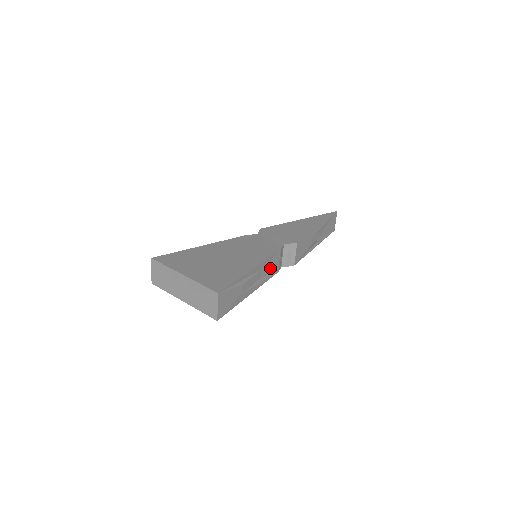
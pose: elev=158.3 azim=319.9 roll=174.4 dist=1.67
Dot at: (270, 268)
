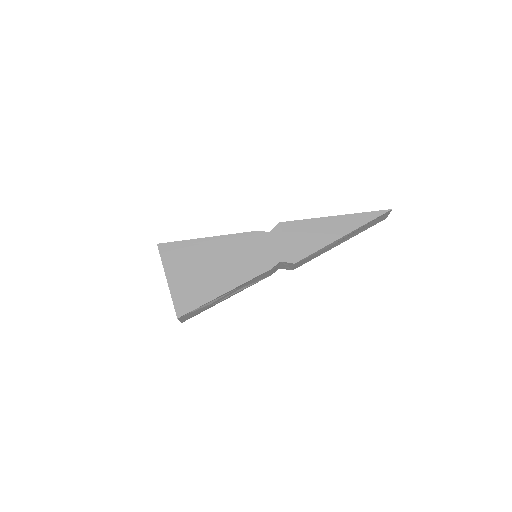
Dot at: (256, 280)
